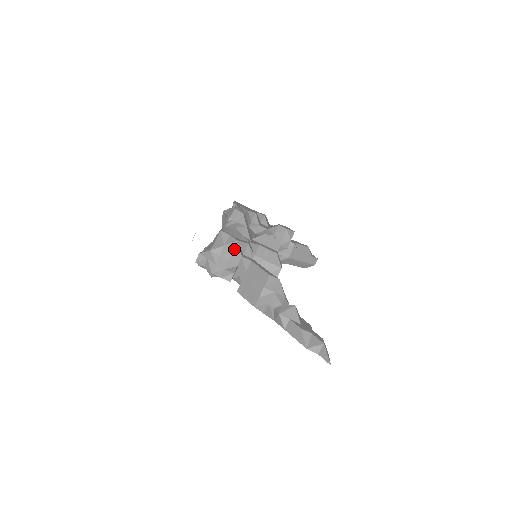
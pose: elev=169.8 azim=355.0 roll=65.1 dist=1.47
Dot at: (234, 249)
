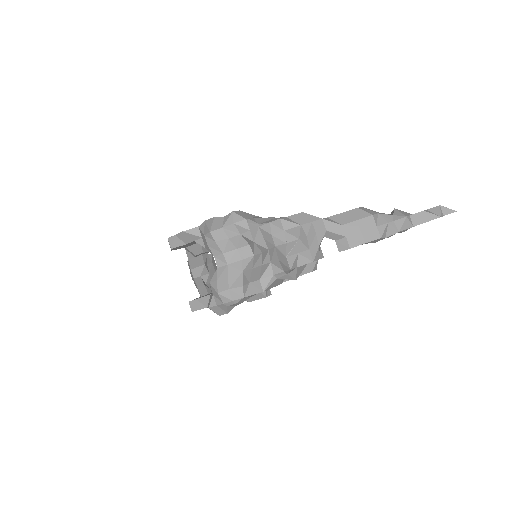
Dot at: (310, 220)
